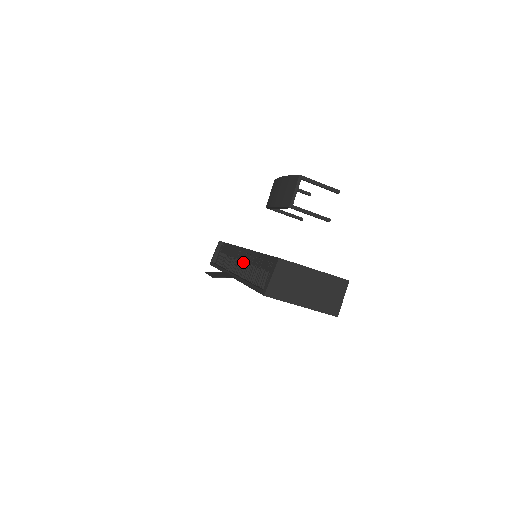
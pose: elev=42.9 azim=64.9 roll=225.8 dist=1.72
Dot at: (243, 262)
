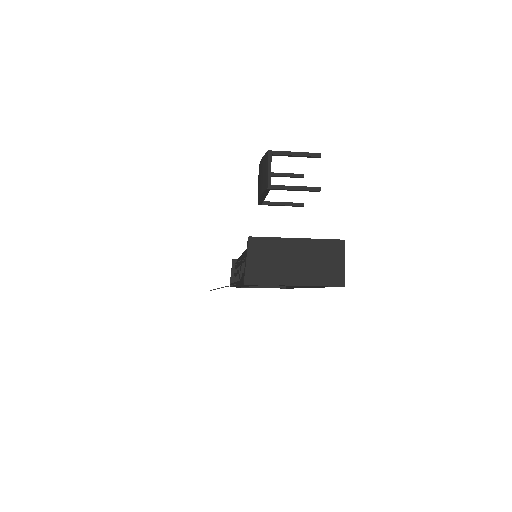
Dot at: (240, 265)
